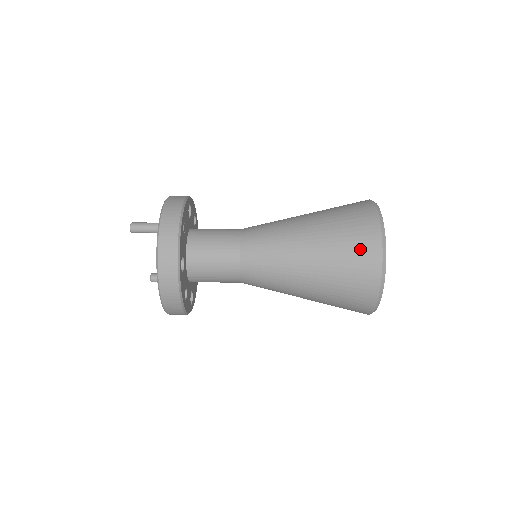
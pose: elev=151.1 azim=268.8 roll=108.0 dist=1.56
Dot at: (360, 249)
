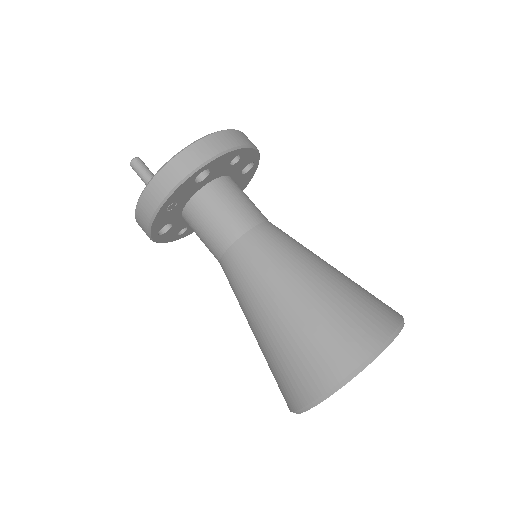
Dot at: (284, 386)
